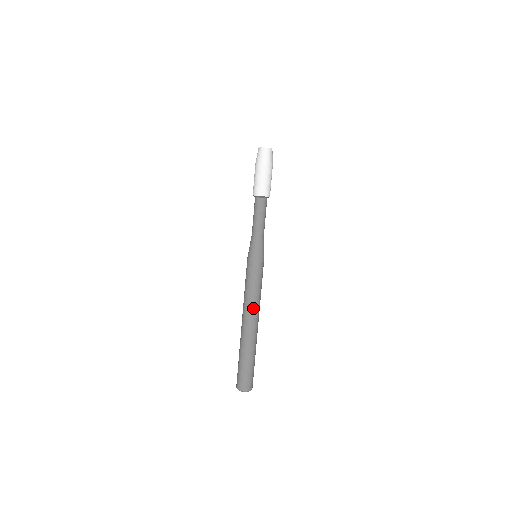
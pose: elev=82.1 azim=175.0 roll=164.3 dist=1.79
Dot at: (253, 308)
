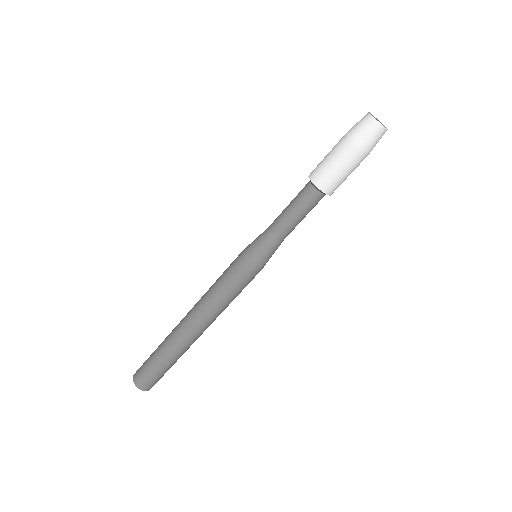
Dot at: (201, 309)
